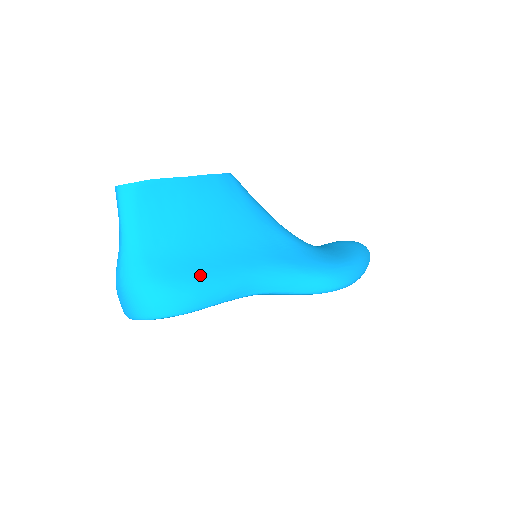
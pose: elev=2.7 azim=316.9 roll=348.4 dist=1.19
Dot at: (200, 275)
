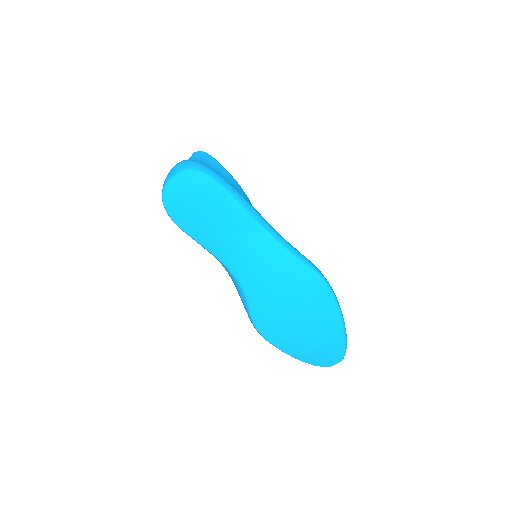
Dot at: occluded
